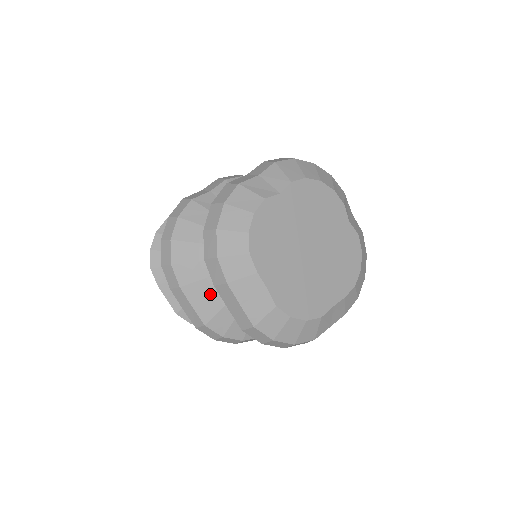
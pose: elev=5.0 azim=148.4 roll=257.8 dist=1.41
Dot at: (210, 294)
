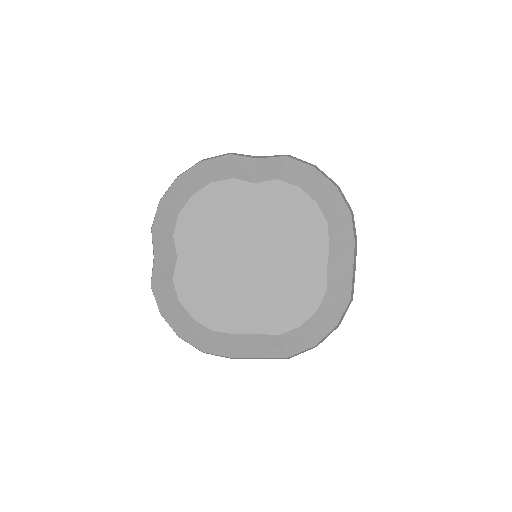
Dot at: occluded
